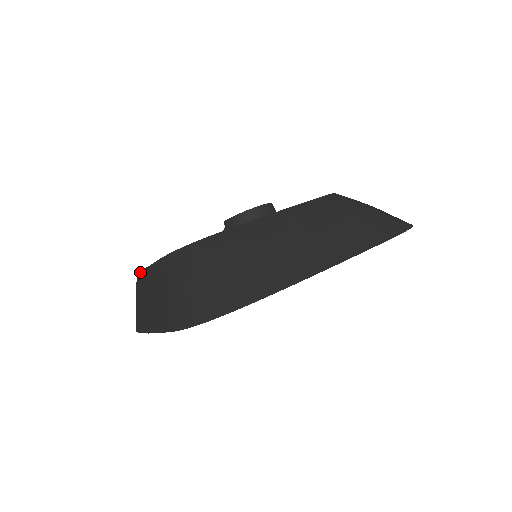
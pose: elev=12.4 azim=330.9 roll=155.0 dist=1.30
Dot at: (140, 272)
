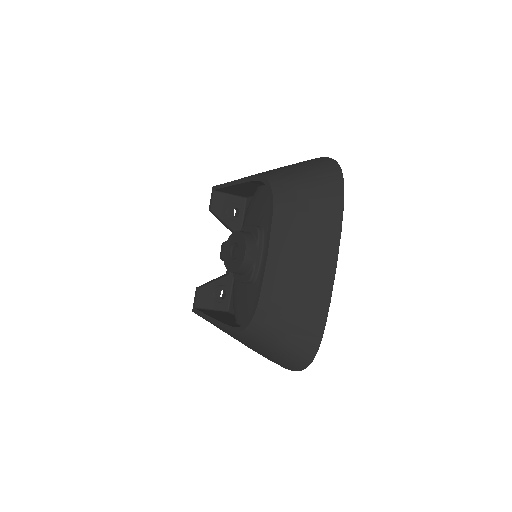
Dot at: occluded
